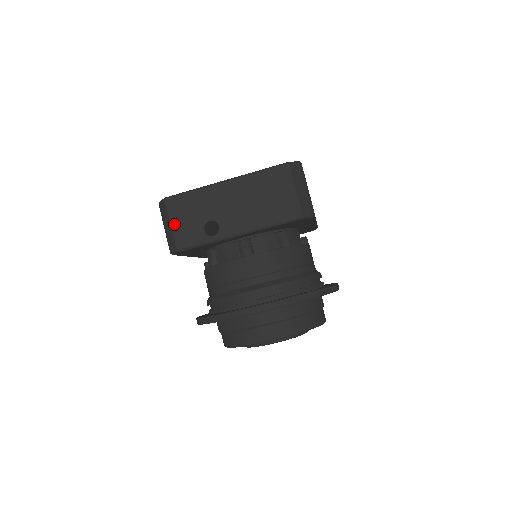
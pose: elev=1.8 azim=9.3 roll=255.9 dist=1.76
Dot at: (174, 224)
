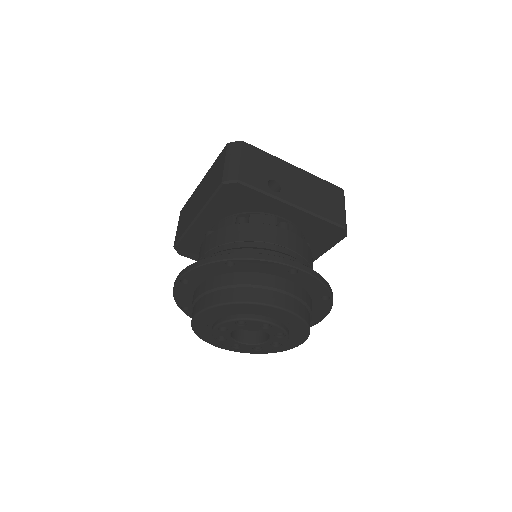
Dot at: (243, 161)
